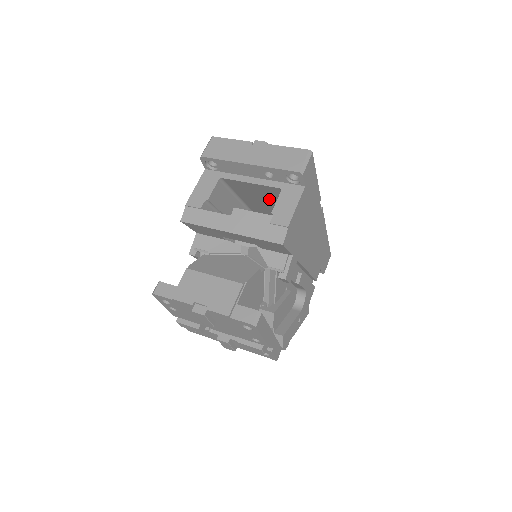
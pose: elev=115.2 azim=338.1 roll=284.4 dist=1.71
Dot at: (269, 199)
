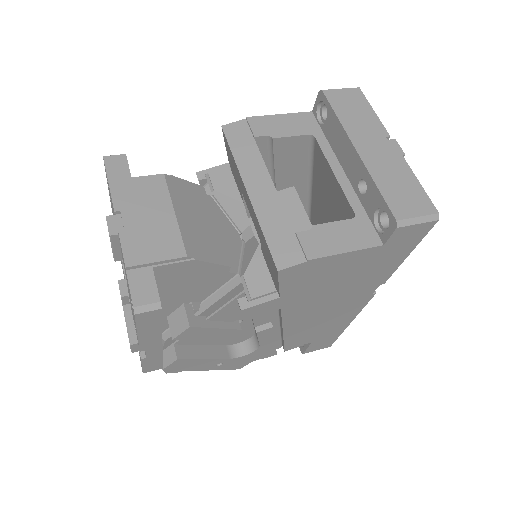
Dot at: (335, 218)
